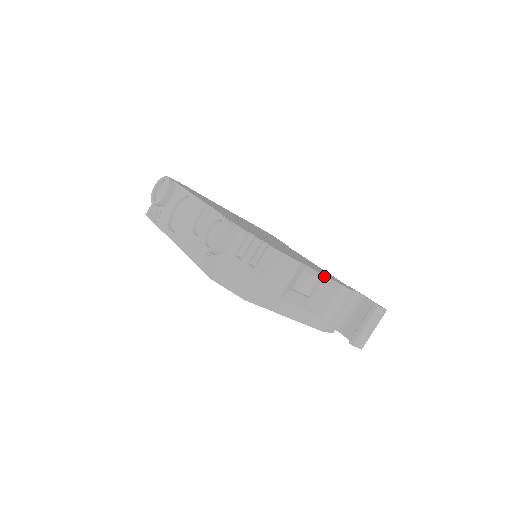
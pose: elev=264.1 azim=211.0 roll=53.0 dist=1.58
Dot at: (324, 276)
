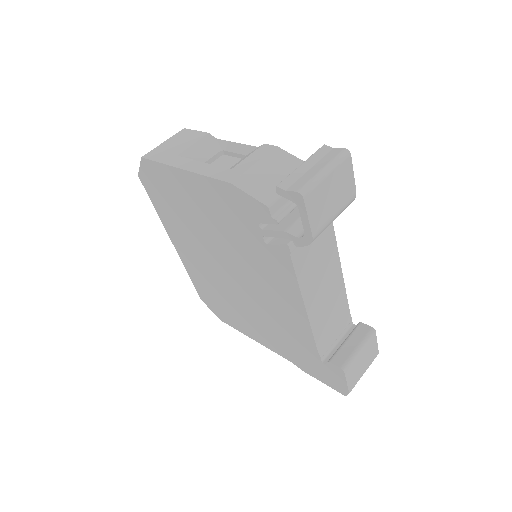
Dot at: (244, 147)
